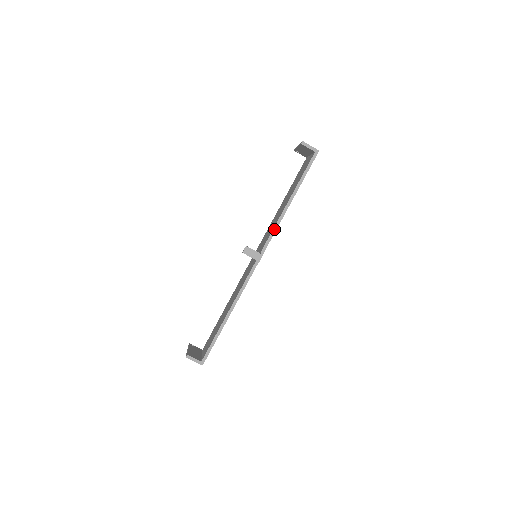
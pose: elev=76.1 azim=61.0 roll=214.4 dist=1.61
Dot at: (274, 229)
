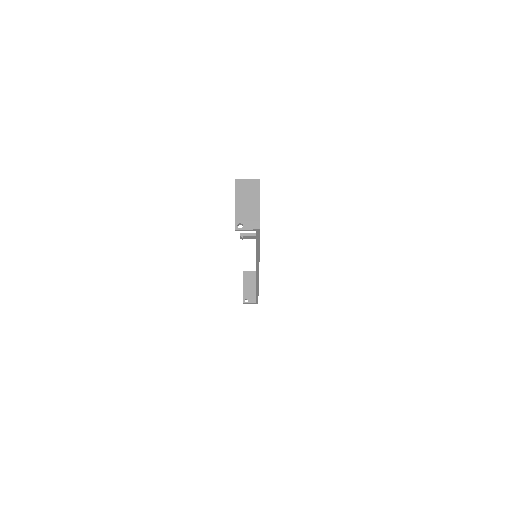
Dot at: occluded
